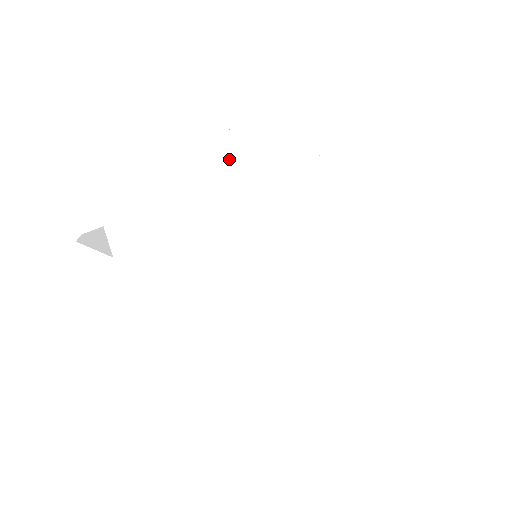
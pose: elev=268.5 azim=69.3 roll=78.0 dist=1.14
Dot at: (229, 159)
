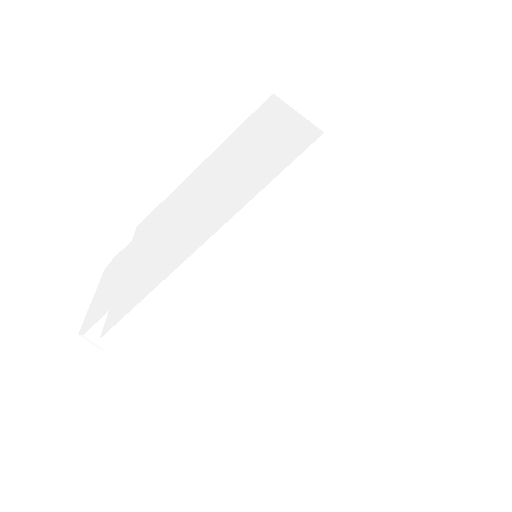
Dot at: (226, 265)
